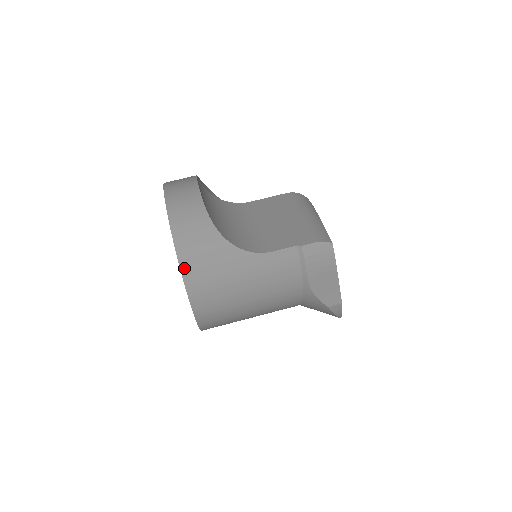
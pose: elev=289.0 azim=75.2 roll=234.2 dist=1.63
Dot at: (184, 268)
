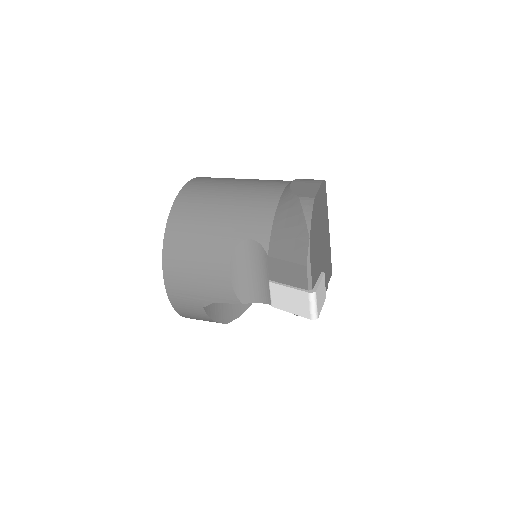
Dot at: occluded
